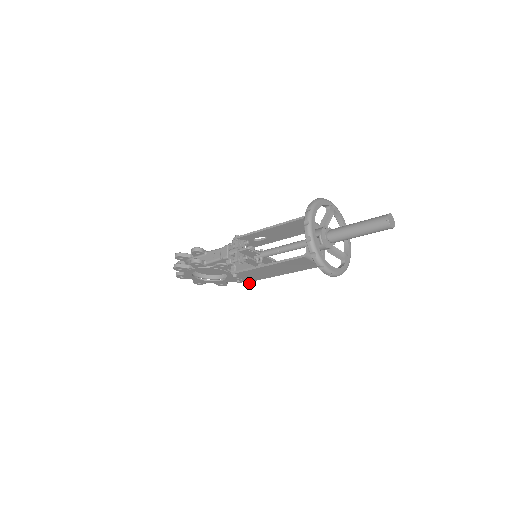
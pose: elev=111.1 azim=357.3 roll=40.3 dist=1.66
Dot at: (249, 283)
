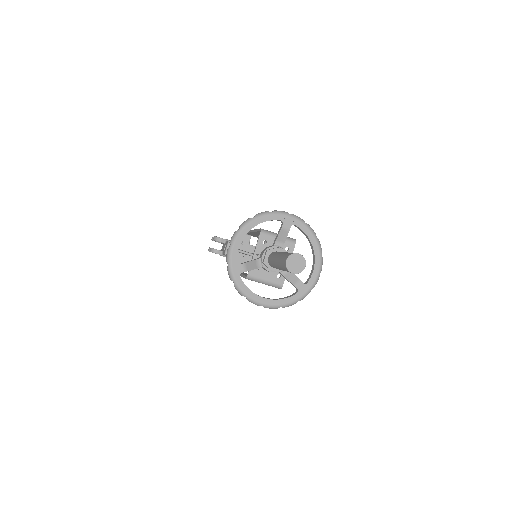
Dot at: occluded
